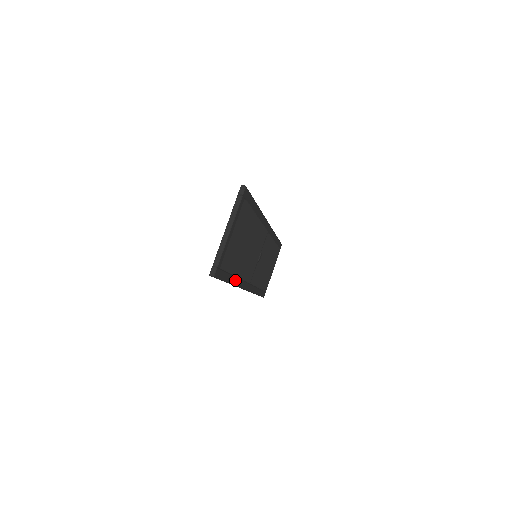
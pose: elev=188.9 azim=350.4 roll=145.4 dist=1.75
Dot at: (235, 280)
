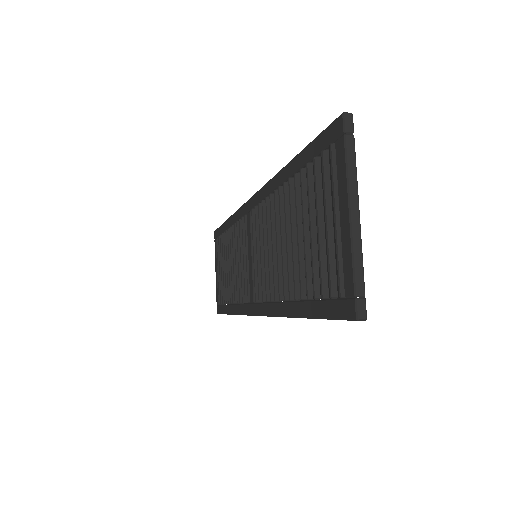
Dot at: occluded
